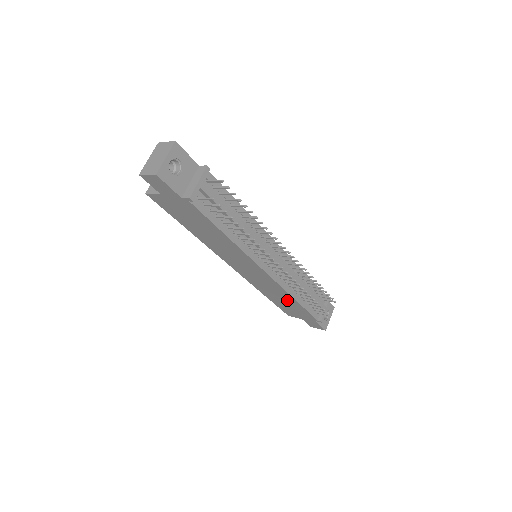
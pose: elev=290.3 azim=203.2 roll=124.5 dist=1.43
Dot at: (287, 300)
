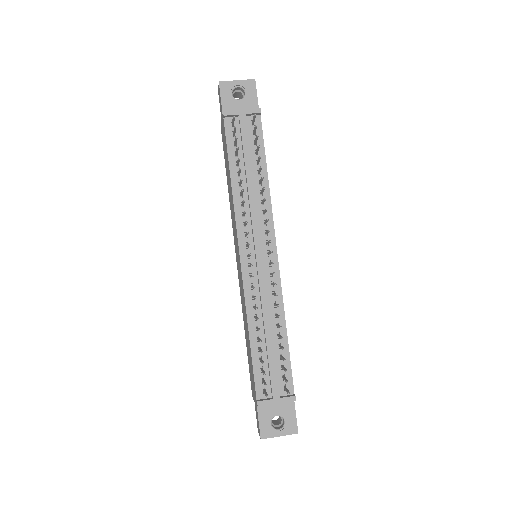
Dot at: occluded
